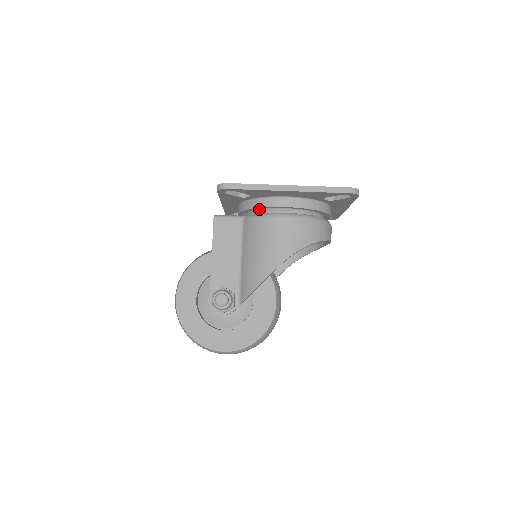
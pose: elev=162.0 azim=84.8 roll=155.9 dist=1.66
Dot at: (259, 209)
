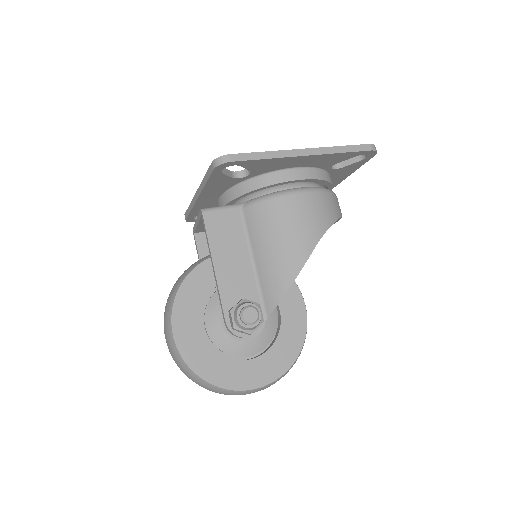
Dot at: (259, 191)
